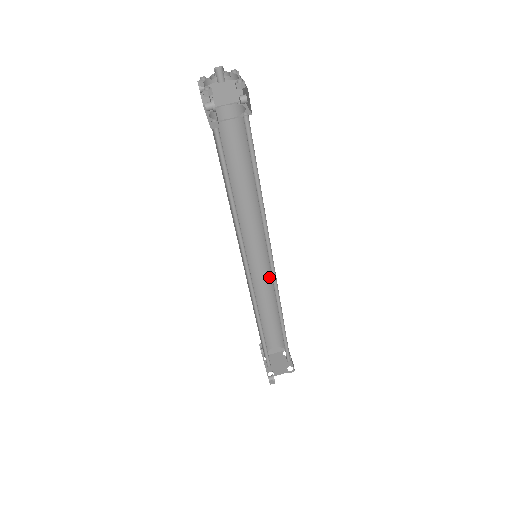
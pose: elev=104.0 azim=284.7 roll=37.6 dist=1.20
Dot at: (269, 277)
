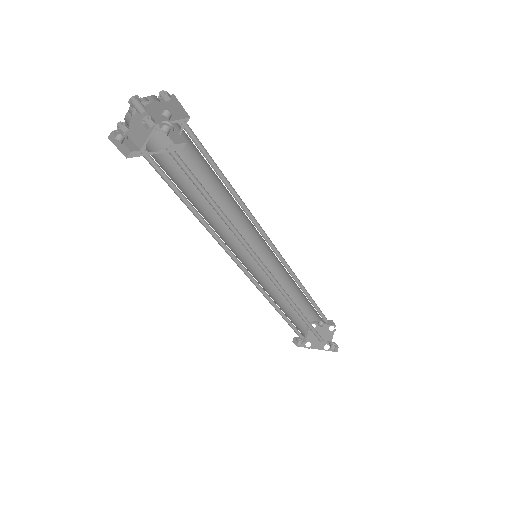
Dot at: occluded
